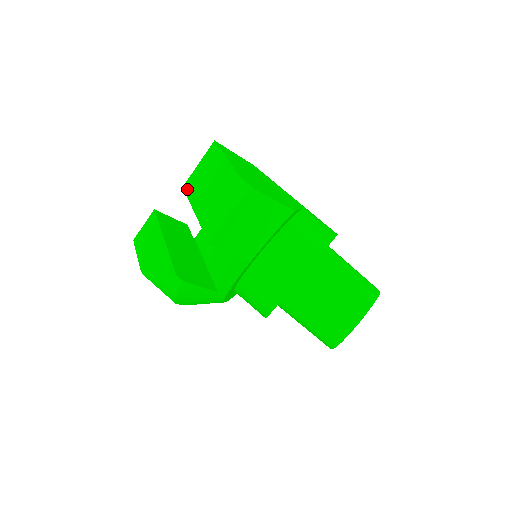
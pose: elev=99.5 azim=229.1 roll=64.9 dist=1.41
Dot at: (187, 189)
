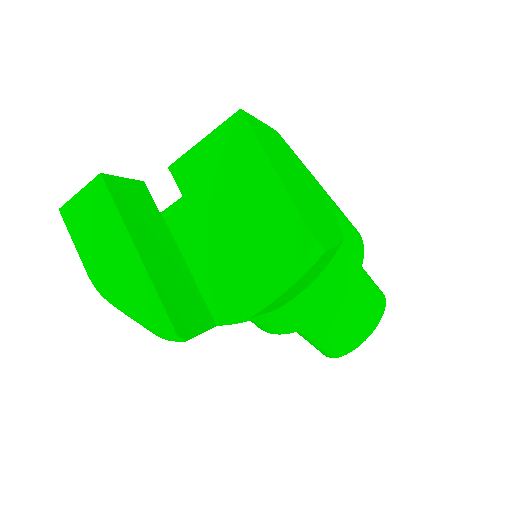
Dot at: (181, 179)
